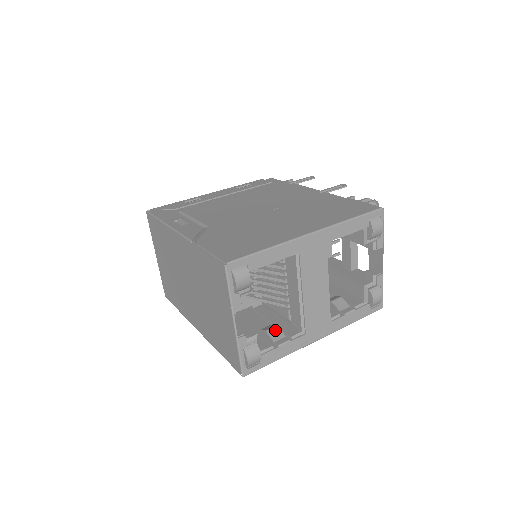
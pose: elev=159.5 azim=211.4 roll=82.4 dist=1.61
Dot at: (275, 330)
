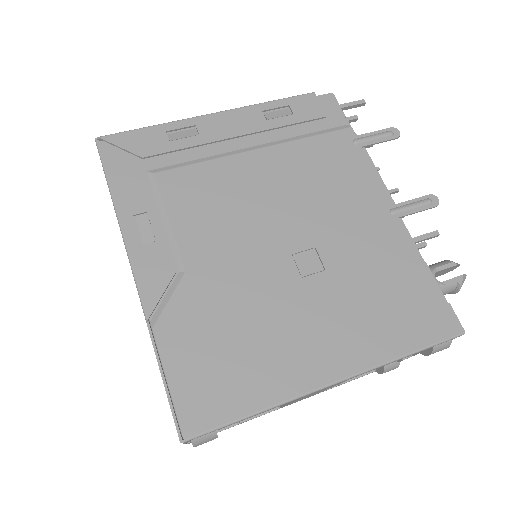
Dot at: occluded
